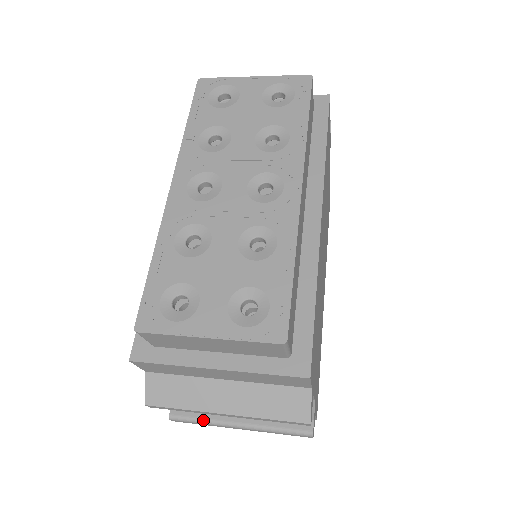
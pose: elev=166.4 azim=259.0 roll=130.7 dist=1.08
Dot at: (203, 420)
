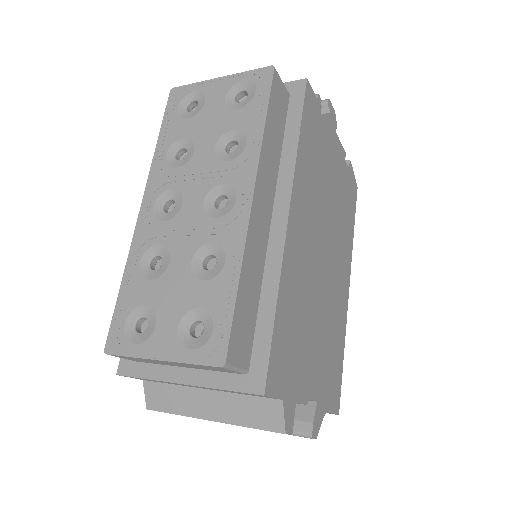
Dot at: occluded
